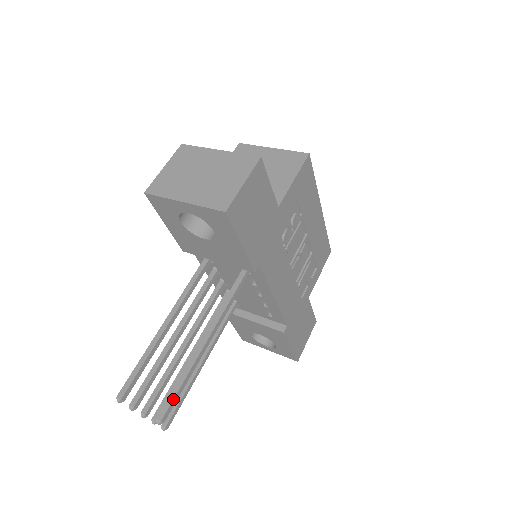
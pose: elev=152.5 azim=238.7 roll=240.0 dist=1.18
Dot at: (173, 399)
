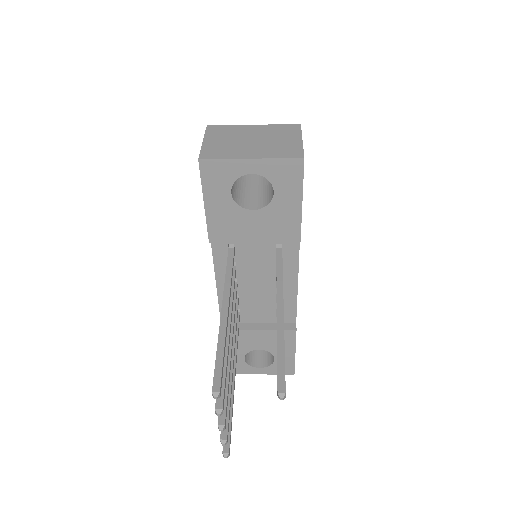
Dot at: occluded
